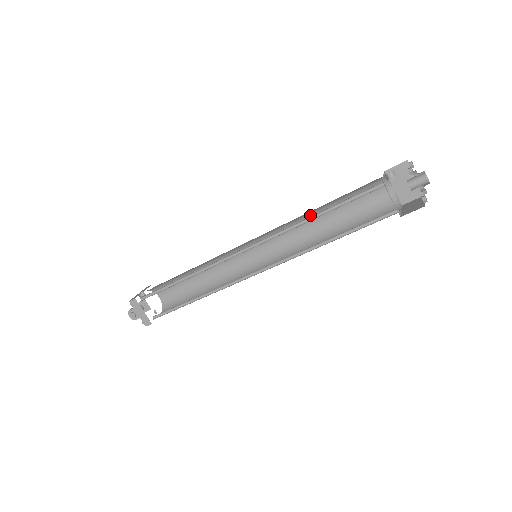
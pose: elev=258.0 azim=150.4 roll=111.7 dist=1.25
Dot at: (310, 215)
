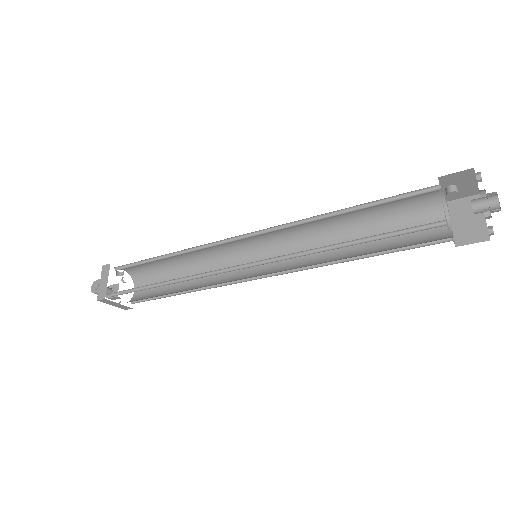
Dot at: (339, 230)
